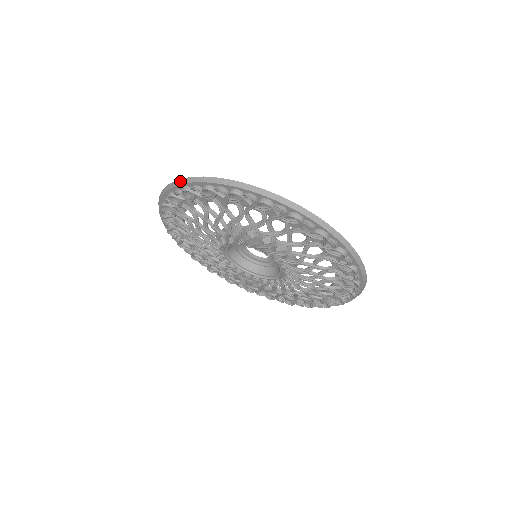
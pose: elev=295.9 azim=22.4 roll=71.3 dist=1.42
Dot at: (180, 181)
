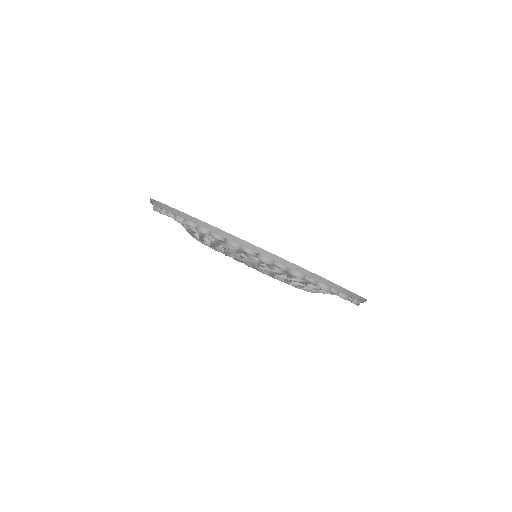
Dot at: occluded
